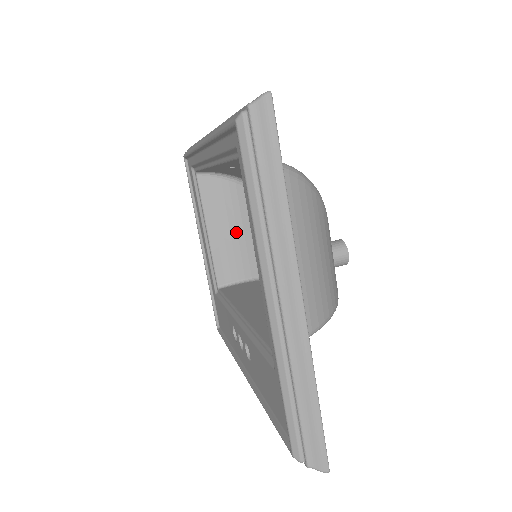
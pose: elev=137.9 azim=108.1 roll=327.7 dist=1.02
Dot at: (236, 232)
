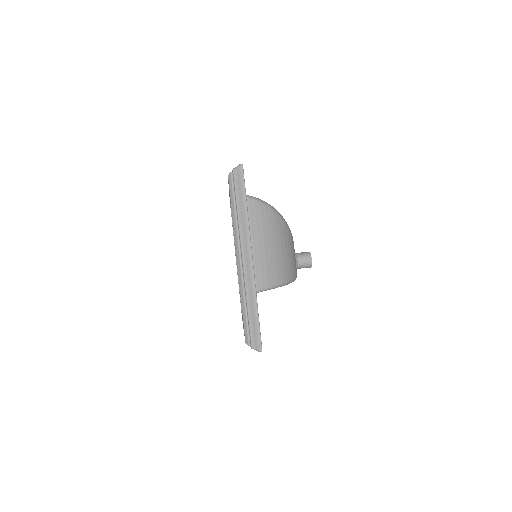
Dot at: occluded
